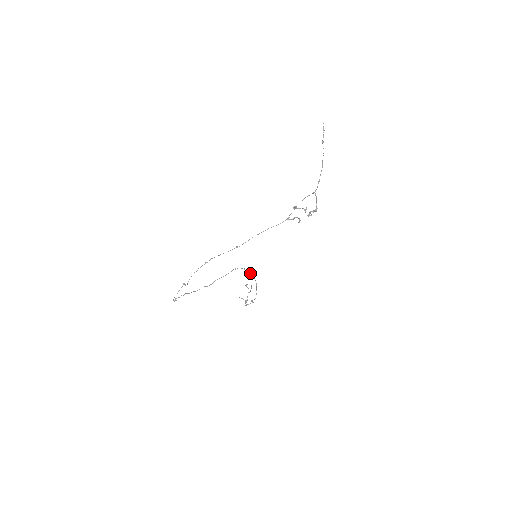
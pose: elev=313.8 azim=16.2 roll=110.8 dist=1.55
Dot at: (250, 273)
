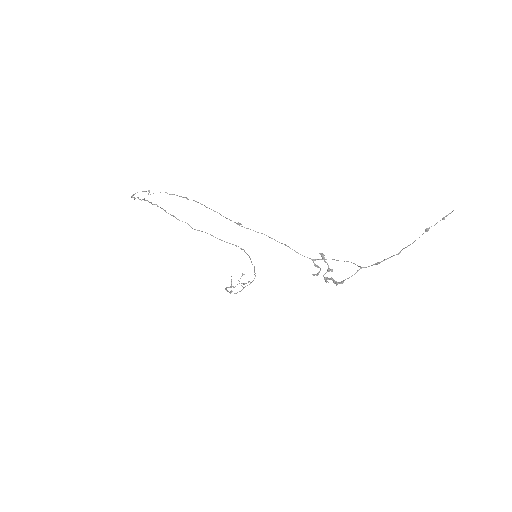
Dot at: occluded
